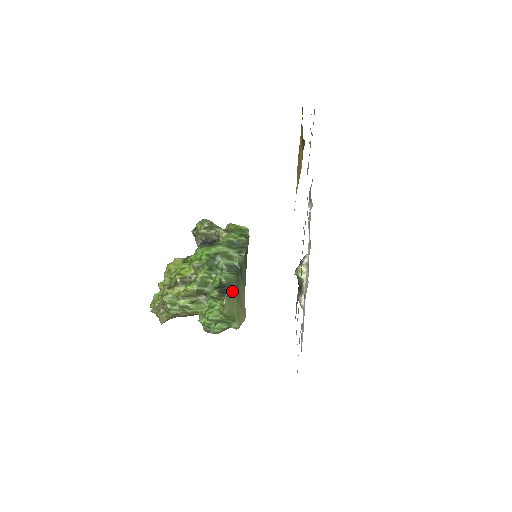
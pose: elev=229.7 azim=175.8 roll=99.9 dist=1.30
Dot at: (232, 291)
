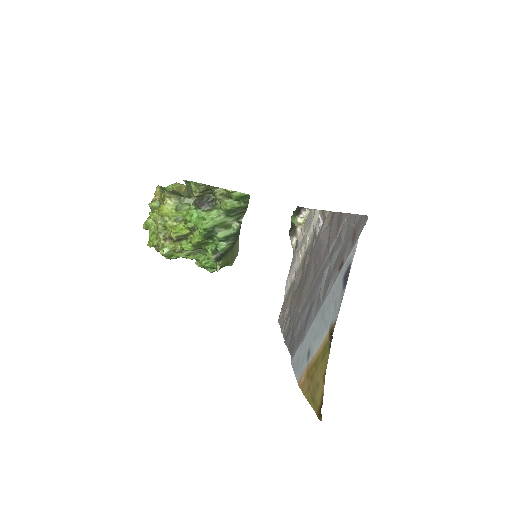
Dot at: (228, 252)
